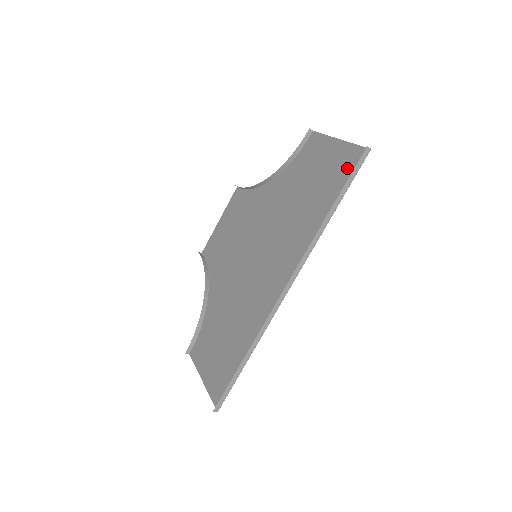
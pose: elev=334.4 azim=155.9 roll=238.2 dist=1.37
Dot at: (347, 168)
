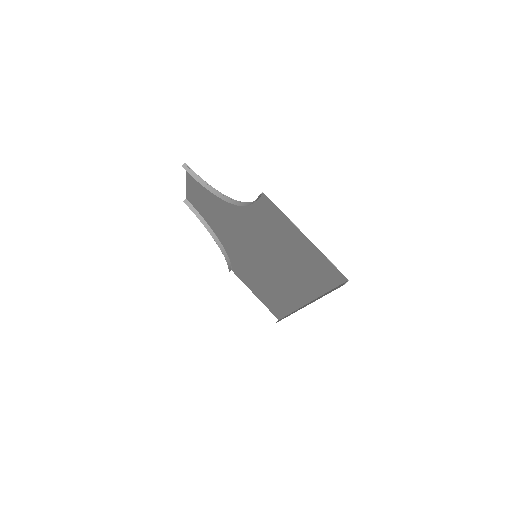
Dot at: (326, 273)
